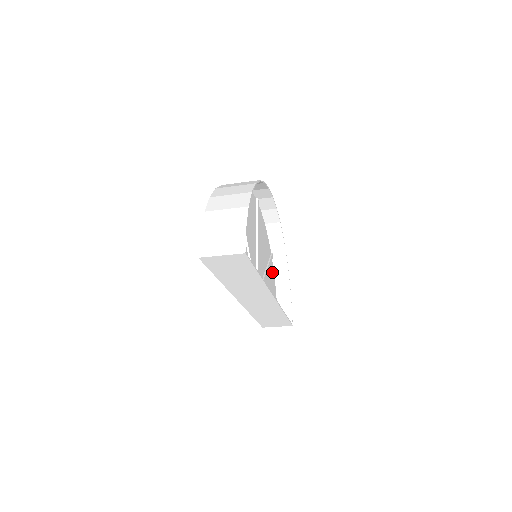
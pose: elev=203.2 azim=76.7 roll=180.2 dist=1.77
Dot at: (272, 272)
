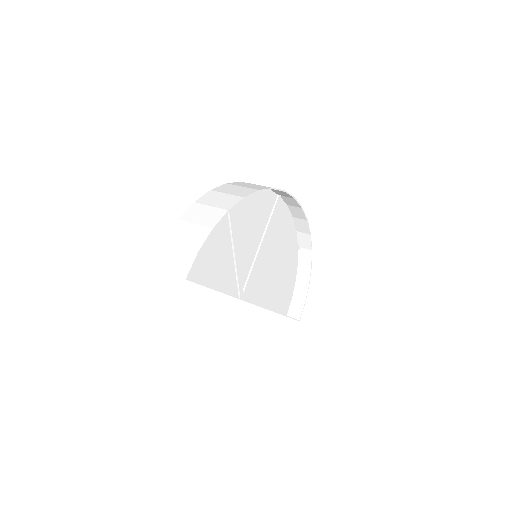
Dot at: (293, 264)
